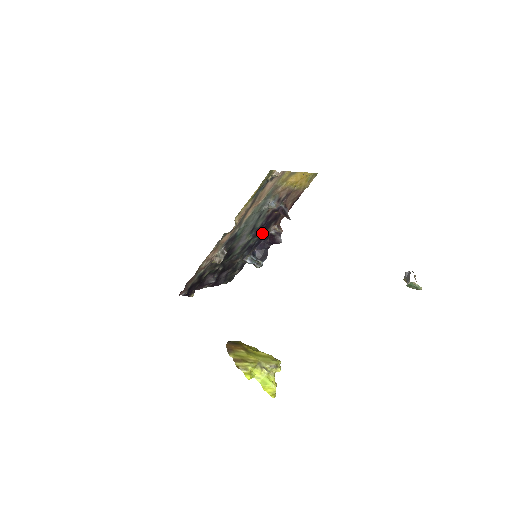
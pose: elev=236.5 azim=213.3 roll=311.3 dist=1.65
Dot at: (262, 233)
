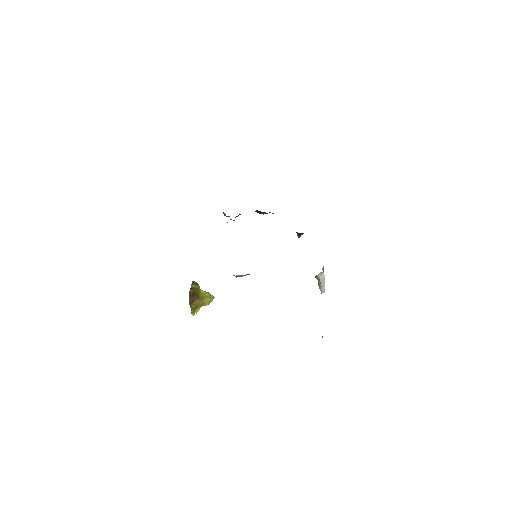
Dot at: occluded
